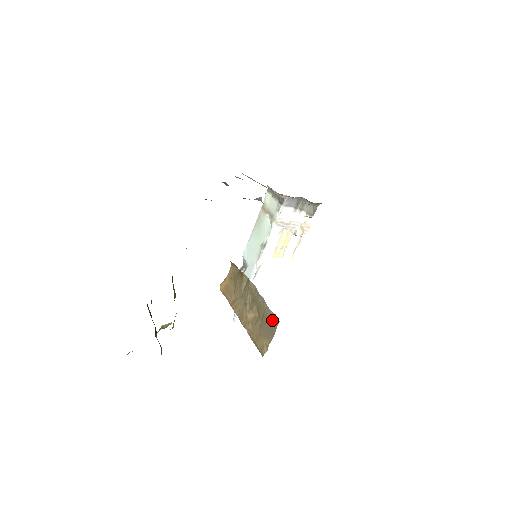
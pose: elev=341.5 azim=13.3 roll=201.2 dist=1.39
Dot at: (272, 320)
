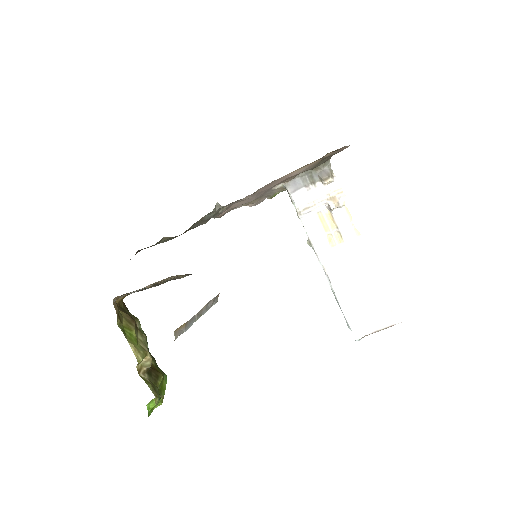
Dot at: occluded
